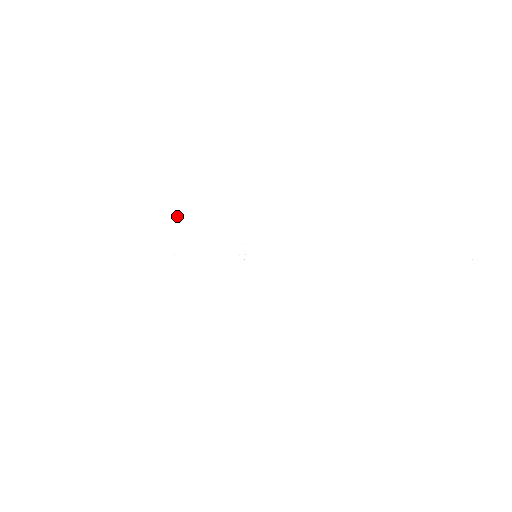
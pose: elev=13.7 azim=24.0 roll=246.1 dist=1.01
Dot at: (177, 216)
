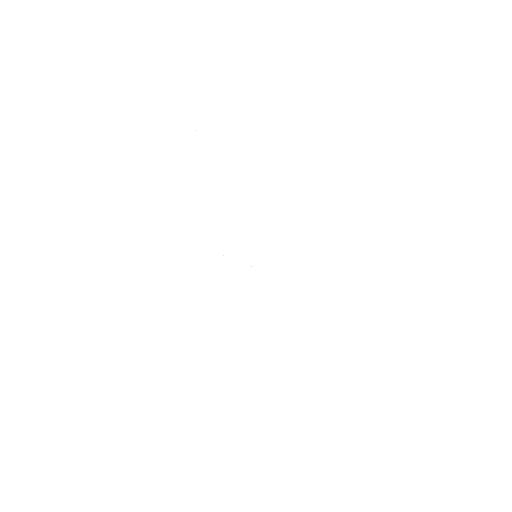
Dot at: (255, 179)
